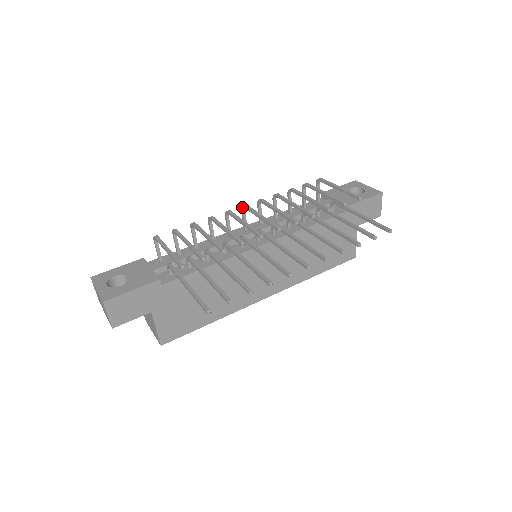
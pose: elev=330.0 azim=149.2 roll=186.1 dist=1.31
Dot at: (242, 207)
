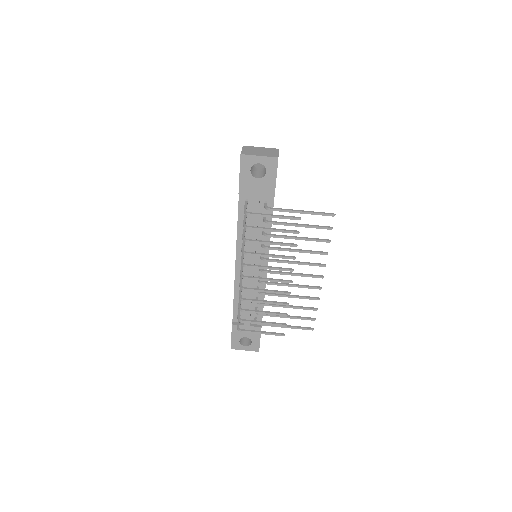
Dot at: (242, 277)
